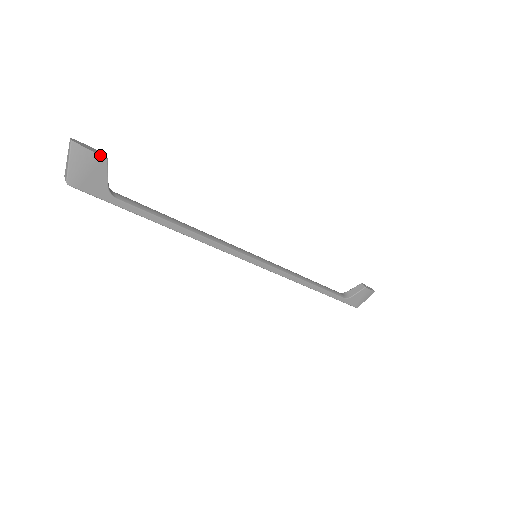
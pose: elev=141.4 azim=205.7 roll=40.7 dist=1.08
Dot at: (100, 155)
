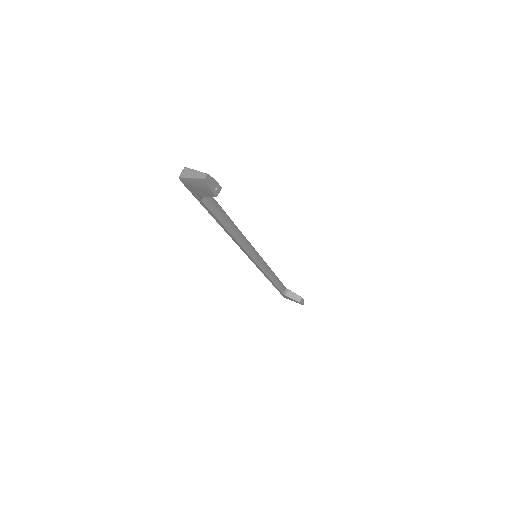
Dot at: (214, 194)
